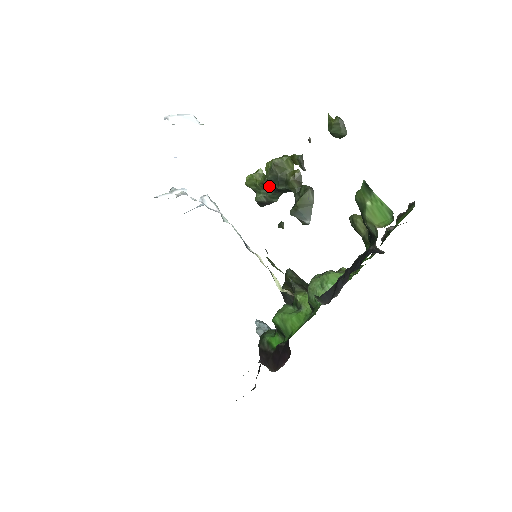
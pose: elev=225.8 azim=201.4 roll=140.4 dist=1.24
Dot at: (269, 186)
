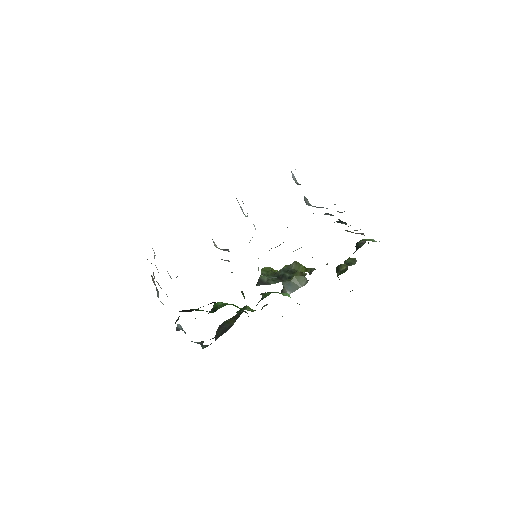
Dot at: (277, 275)
